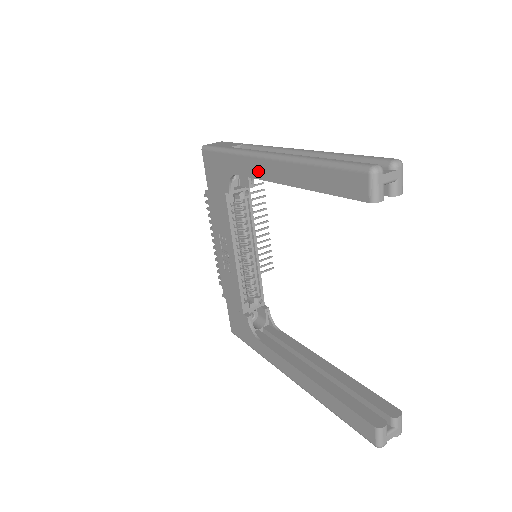
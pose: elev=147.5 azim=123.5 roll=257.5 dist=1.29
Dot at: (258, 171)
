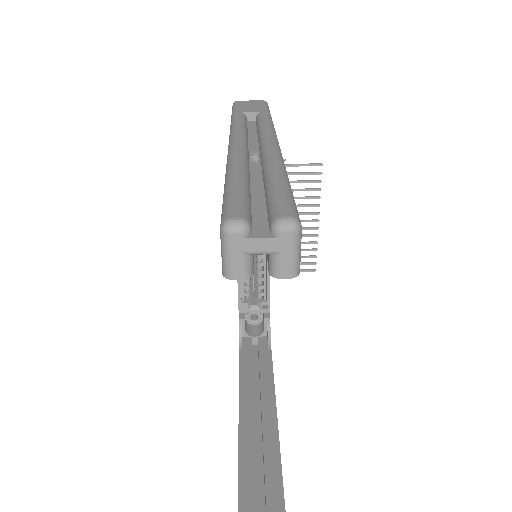
Dot at: occluded
